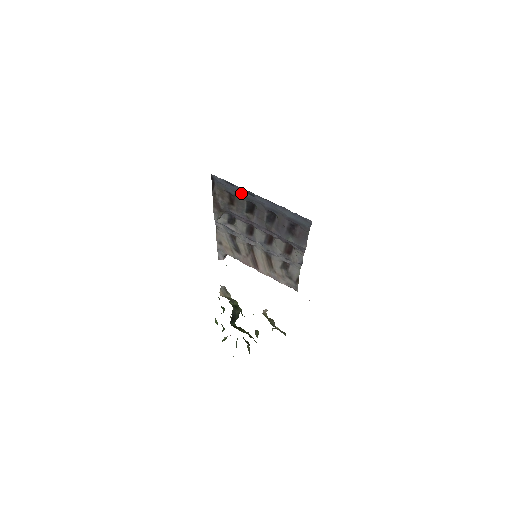
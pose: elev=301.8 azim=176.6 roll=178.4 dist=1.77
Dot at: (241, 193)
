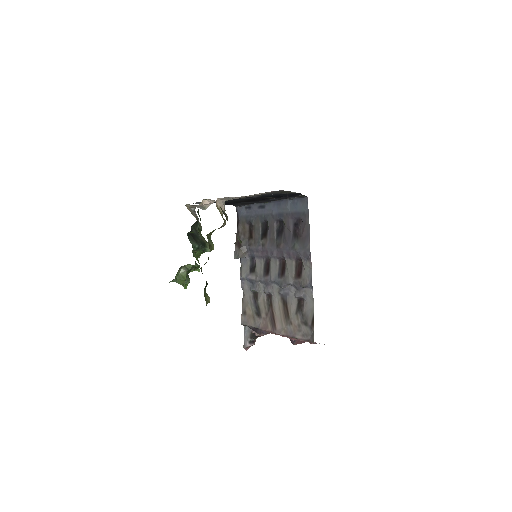
Dot at: (256, 213)
